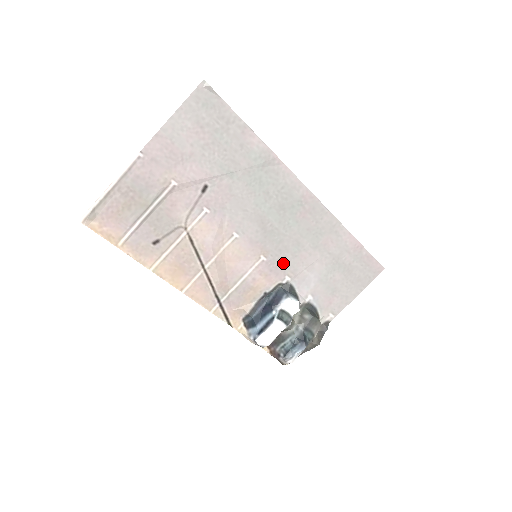
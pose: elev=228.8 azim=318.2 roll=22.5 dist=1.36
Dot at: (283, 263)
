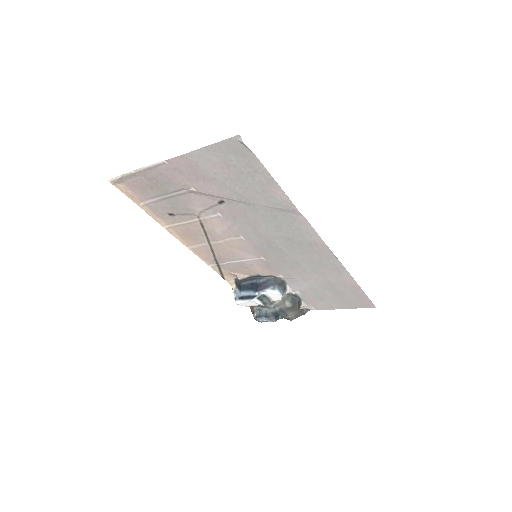
Dot at: (280, 268)
